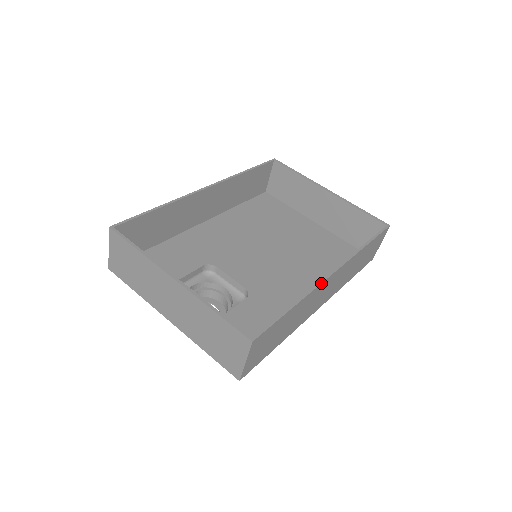
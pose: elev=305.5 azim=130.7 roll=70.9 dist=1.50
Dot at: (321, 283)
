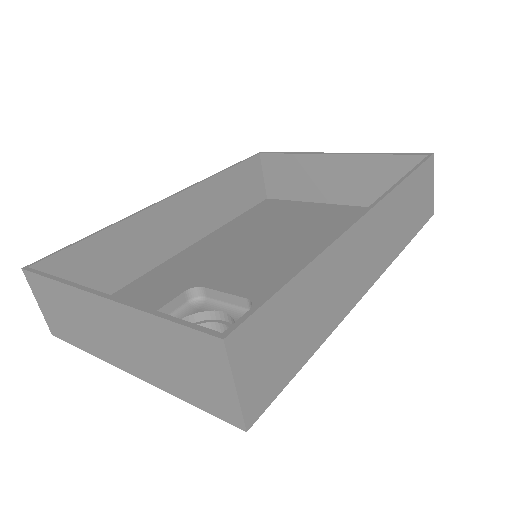
Dot at: (341, 234)
